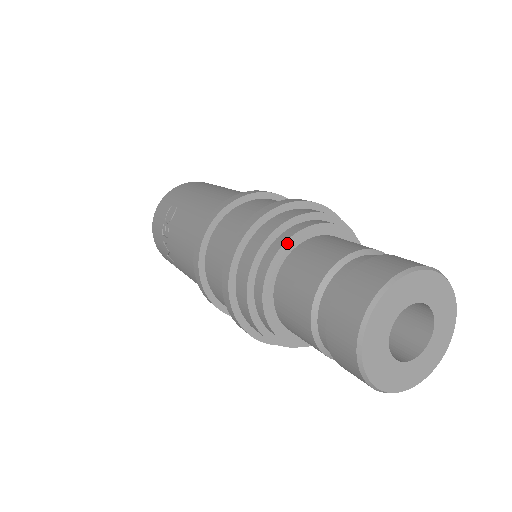
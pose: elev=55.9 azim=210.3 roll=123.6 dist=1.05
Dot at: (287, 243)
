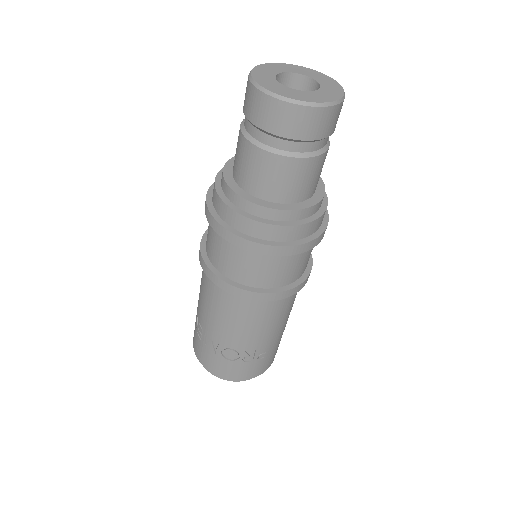
Dot at: (227, 164)
